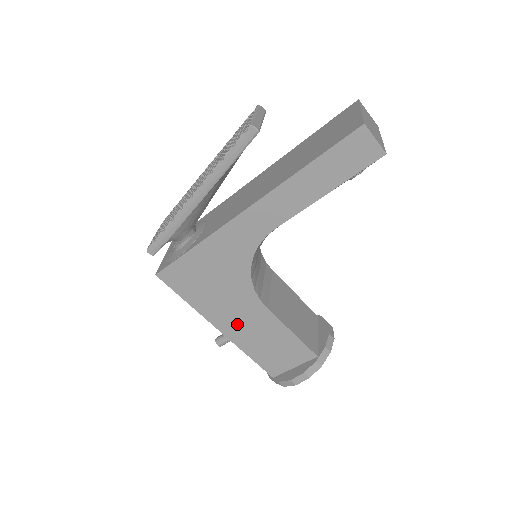
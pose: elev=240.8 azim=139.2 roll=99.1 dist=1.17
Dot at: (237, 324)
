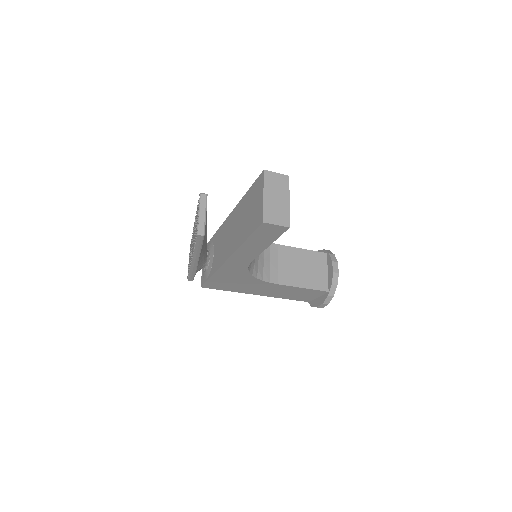
Dot at: (266, 292)
